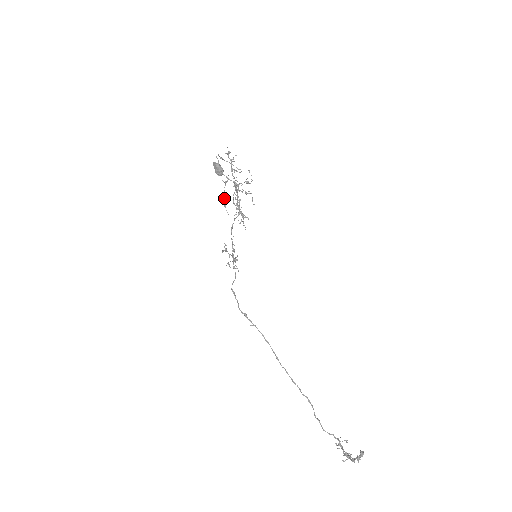
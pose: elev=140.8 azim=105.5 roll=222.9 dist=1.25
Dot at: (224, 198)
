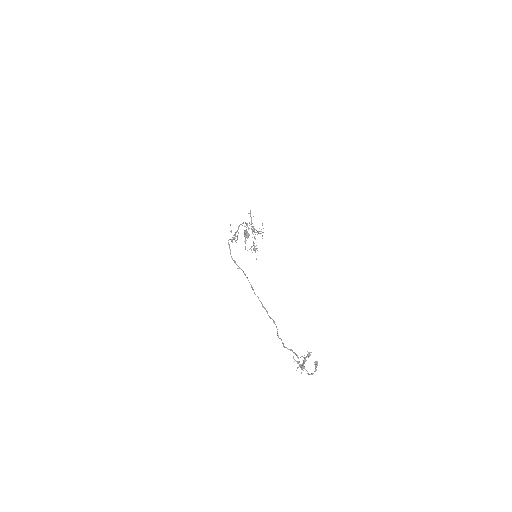
Dot at: (245, 242)
